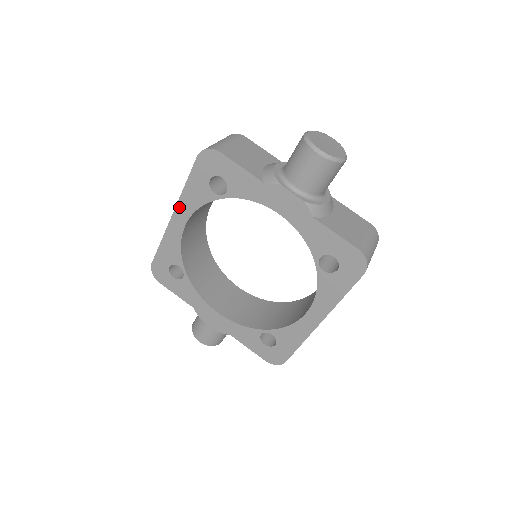
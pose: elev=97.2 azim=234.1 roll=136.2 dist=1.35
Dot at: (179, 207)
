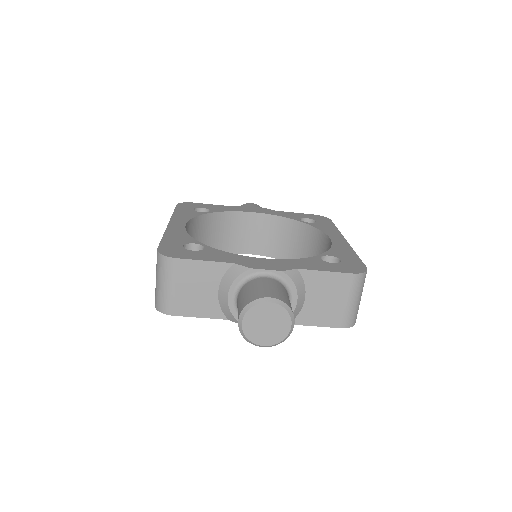
Dot at: occluded
